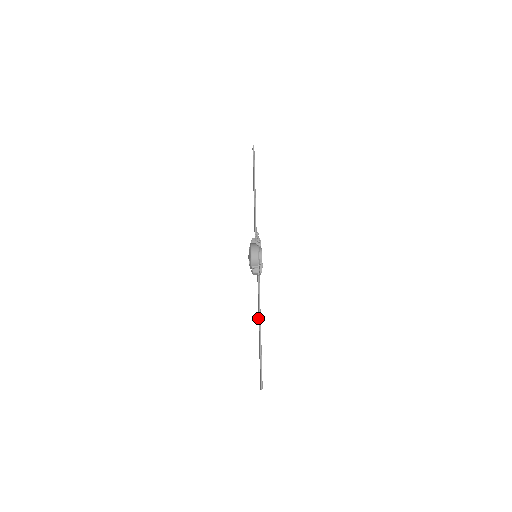
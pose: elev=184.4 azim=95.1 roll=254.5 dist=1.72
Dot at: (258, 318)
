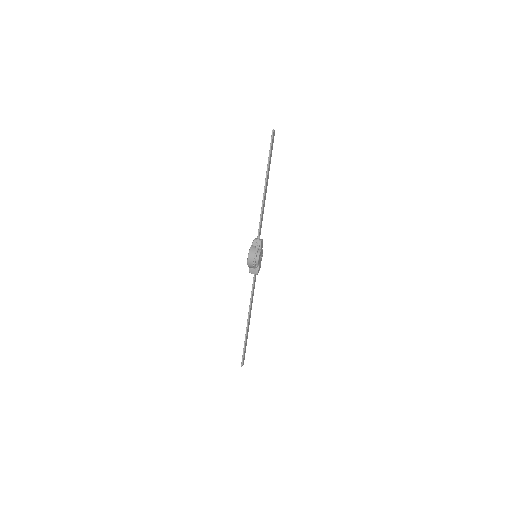
Dot at: (250, 310)
